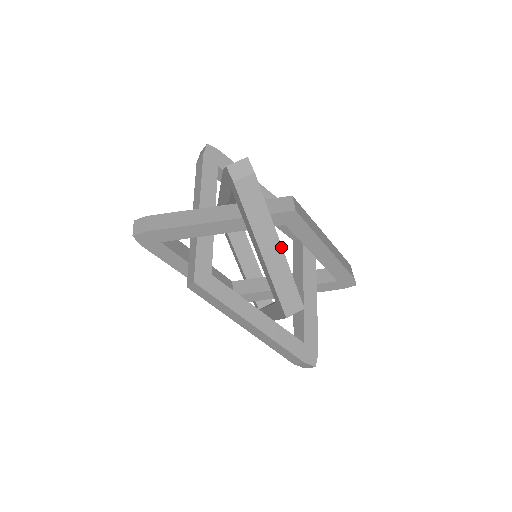
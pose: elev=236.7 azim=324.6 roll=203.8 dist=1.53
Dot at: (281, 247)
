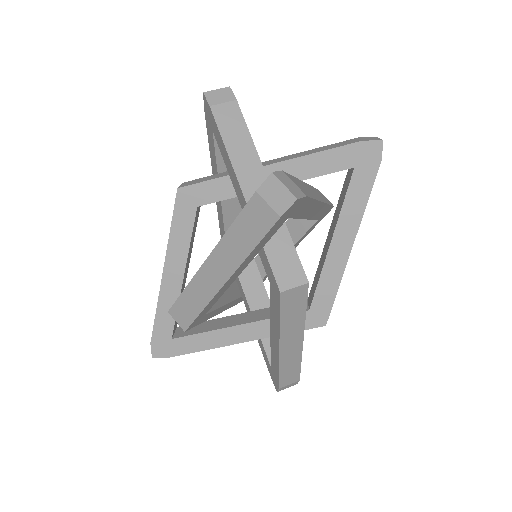
Dot at: occluded
